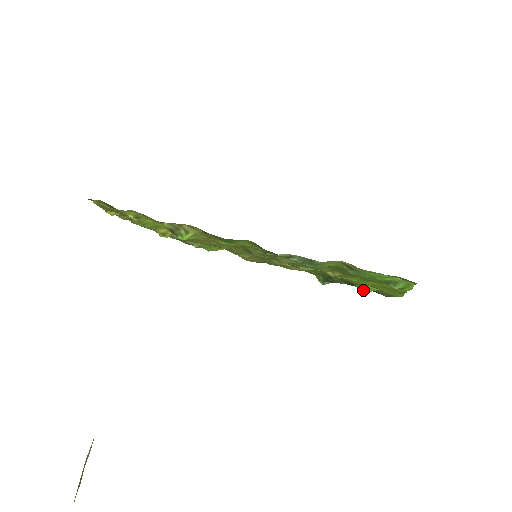
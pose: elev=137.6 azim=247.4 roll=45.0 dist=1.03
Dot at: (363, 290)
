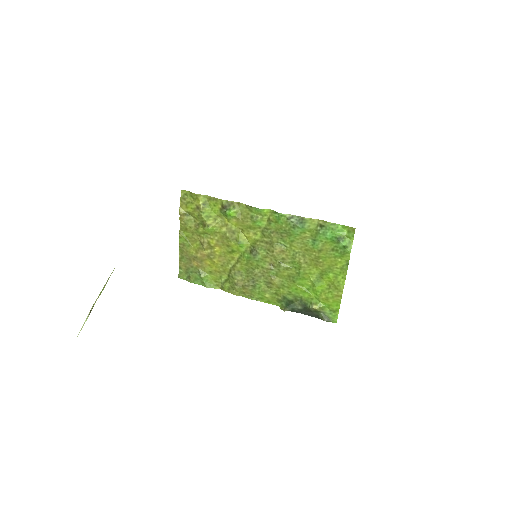
Dot at: (313, 307)
